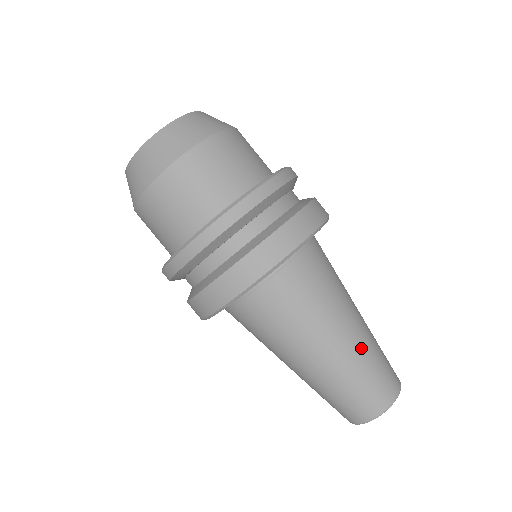
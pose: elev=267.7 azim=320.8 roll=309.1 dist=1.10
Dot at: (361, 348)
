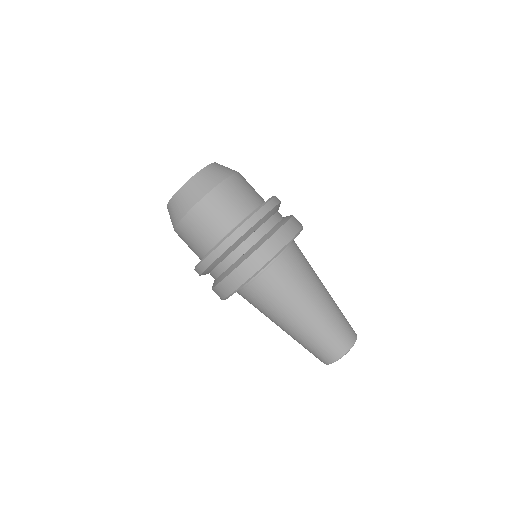
Dot at: (322, 318)
